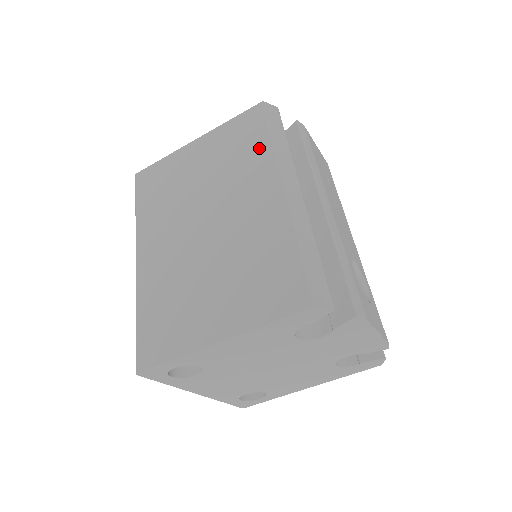
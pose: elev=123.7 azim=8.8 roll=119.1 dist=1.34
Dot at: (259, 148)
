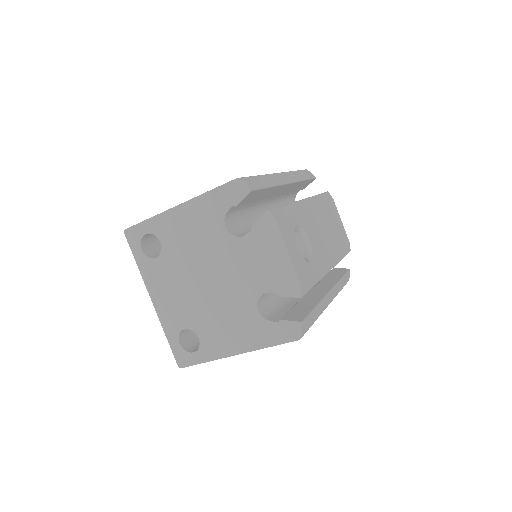
Dot at: occluded
